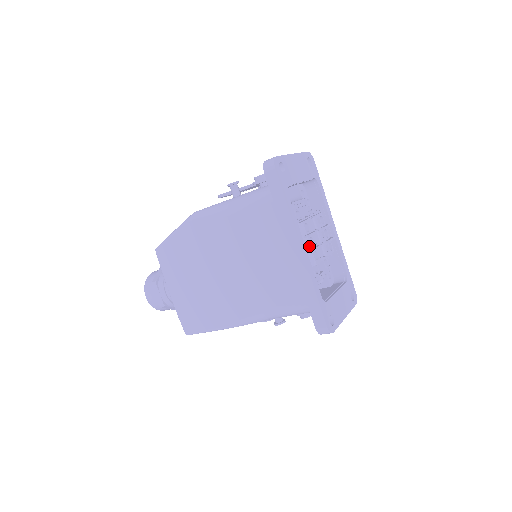
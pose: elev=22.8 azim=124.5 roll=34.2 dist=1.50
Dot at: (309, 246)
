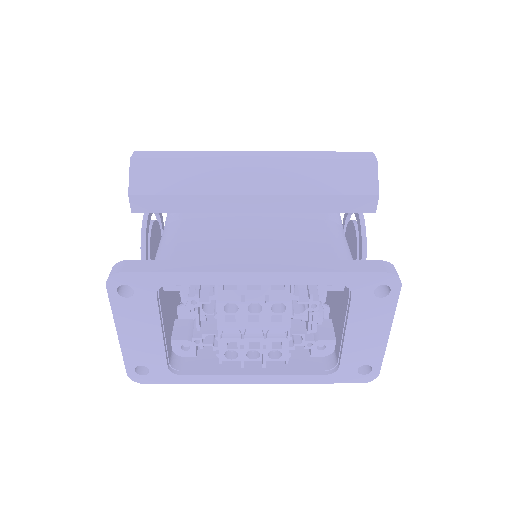
Dot at: occluded
